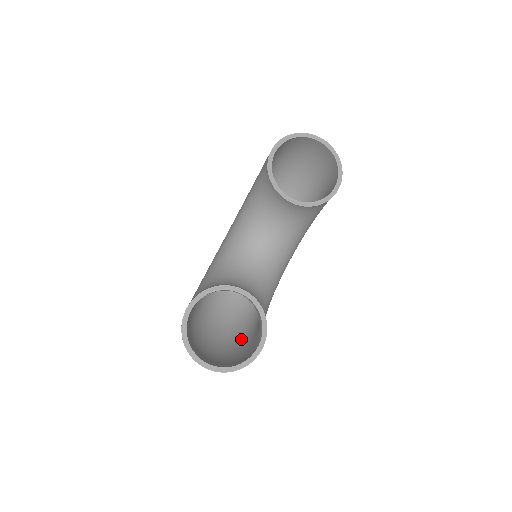
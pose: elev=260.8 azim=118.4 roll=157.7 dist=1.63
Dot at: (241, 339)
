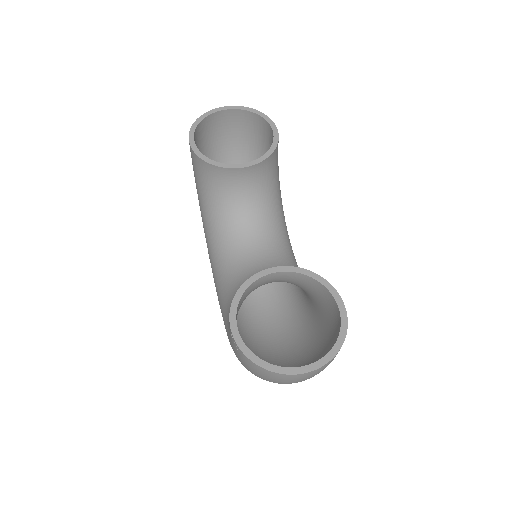
Dot at: (313, 343)
